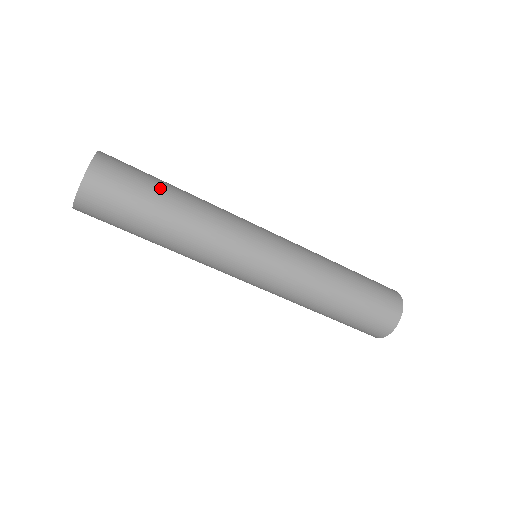
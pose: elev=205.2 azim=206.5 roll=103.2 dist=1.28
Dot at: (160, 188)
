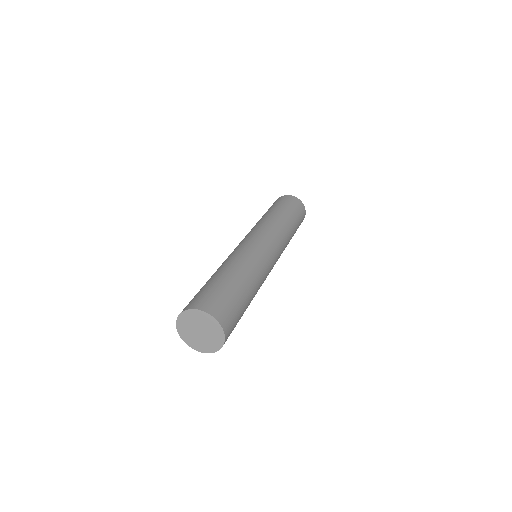
Dot at: (244, 298)
